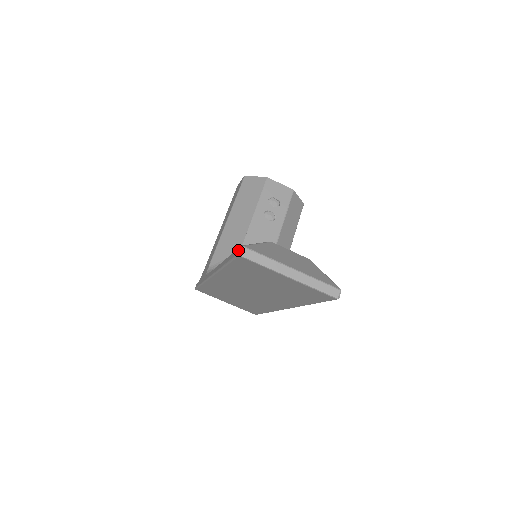
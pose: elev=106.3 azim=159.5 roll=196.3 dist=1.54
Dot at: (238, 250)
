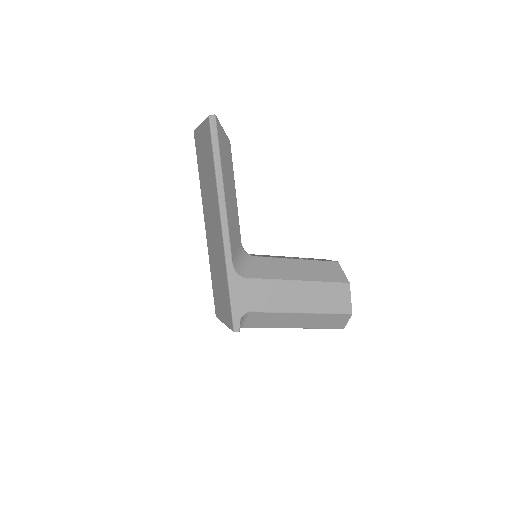
Dot at: occluded
